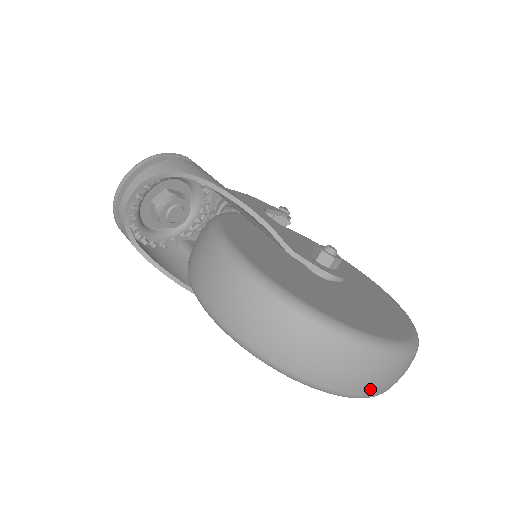
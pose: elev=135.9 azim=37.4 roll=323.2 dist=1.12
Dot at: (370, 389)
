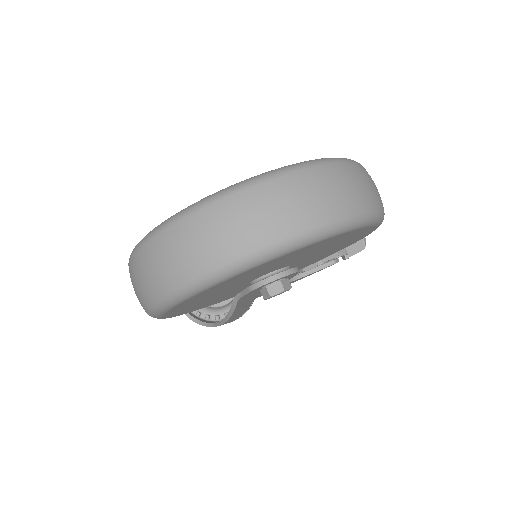
Dot at: (209, 256)
